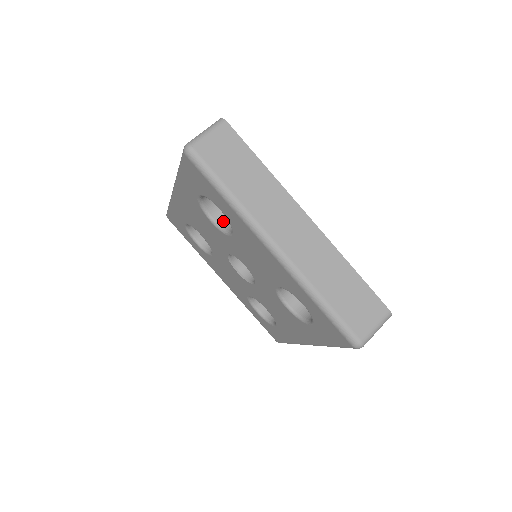
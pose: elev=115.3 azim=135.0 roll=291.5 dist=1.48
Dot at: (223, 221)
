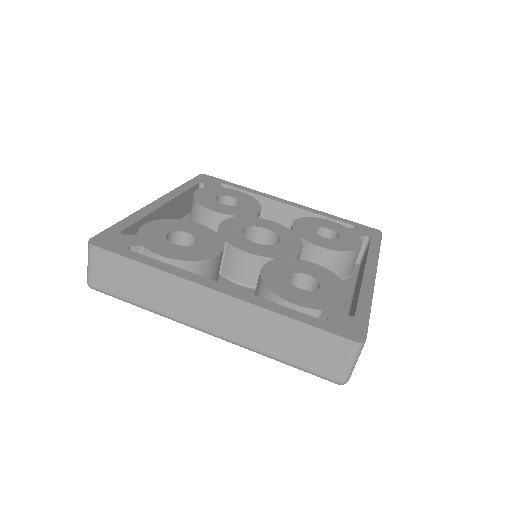
Dot at: occluded
